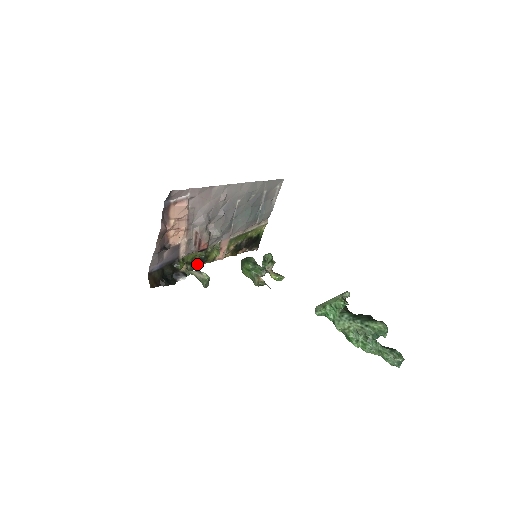
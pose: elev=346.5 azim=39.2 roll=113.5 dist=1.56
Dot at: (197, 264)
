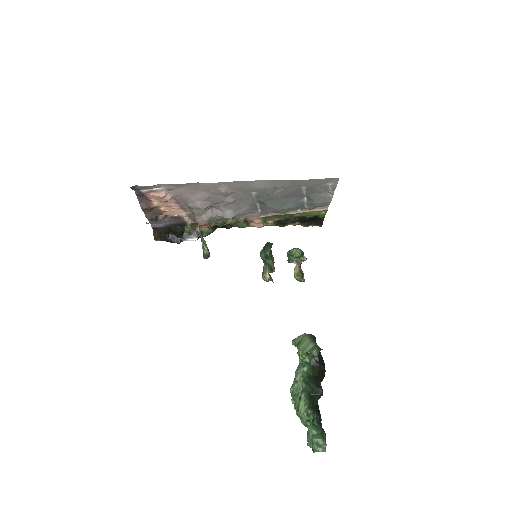
Dot at: (222, 227)
